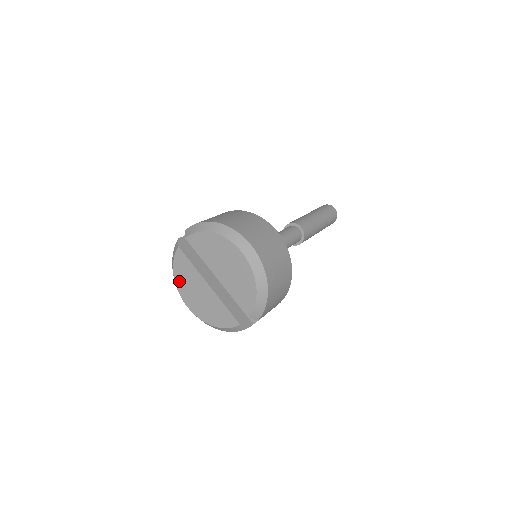
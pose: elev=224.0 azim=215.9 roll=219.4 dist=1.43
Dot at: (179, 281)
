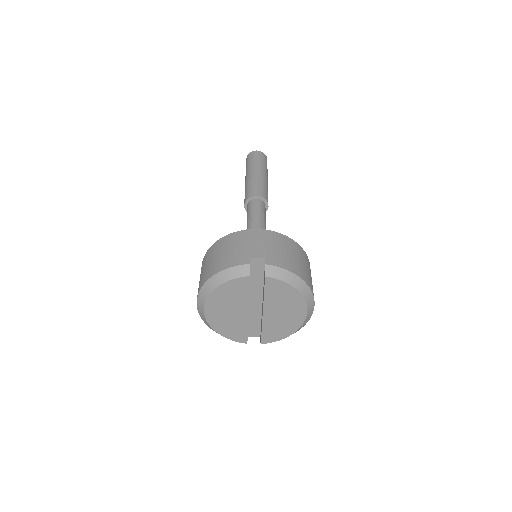
Dot at: (218, 294)
